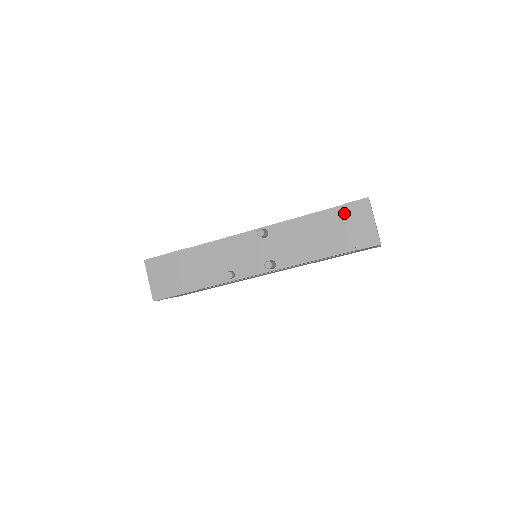
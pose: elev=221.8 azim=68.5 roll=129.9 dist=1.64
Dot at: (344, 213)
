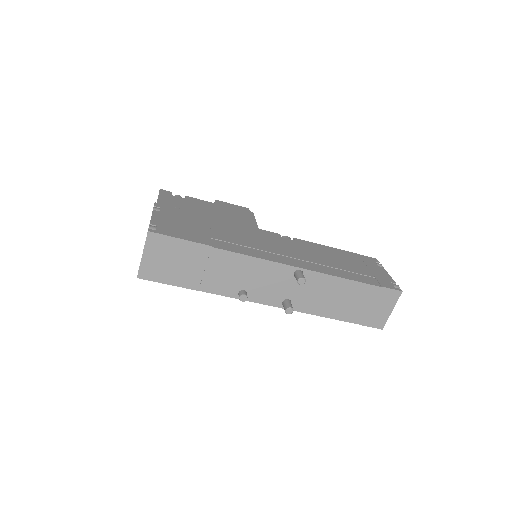
Dot at: (376, 294)
